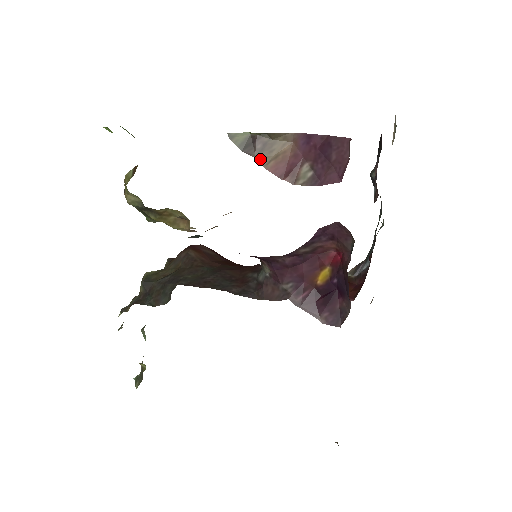
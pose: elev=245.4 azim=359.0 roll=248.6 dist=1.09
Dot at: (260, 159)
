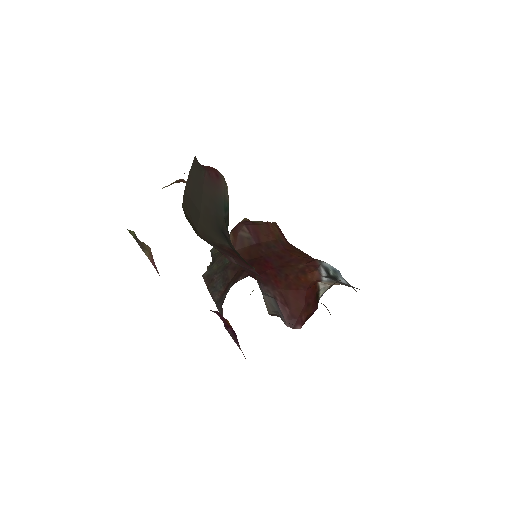
Dot at: (145, 252)
